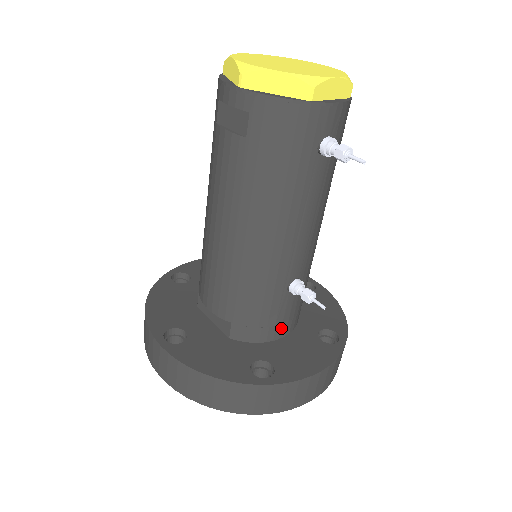
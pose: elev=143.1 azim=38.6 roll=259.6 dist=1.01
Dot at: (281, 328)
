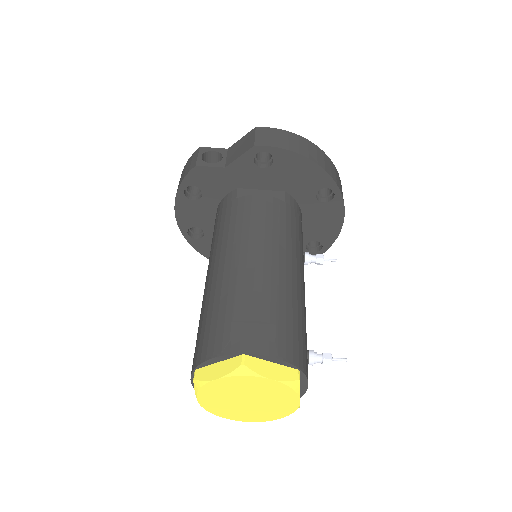
Dot at: occluded
